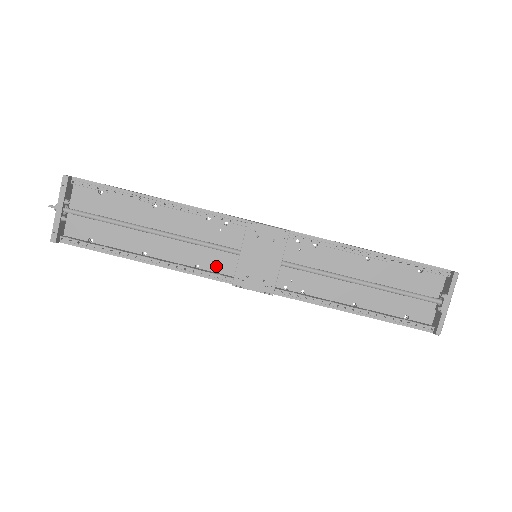
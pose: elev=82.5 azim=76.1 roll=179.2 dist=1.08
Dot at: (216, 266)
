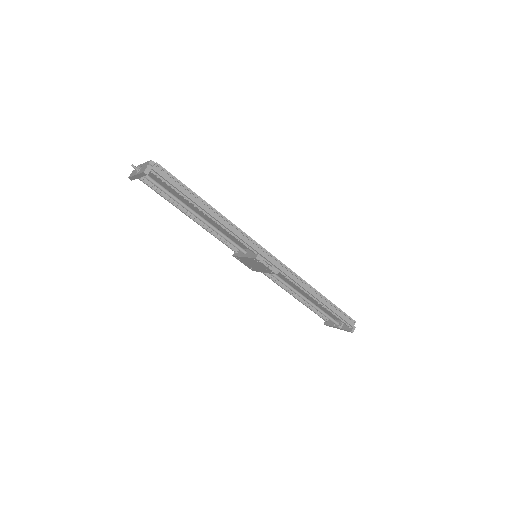
Dot at: occluded
